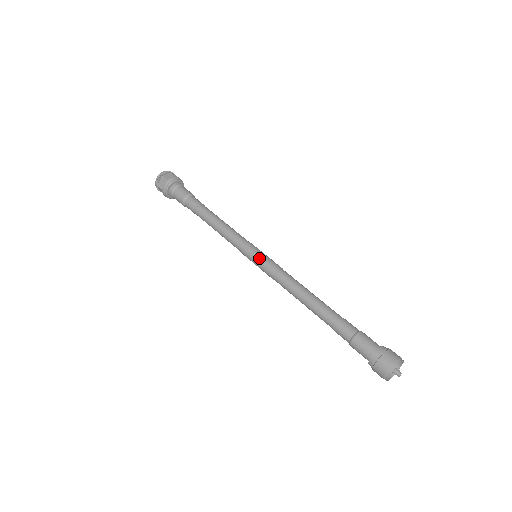
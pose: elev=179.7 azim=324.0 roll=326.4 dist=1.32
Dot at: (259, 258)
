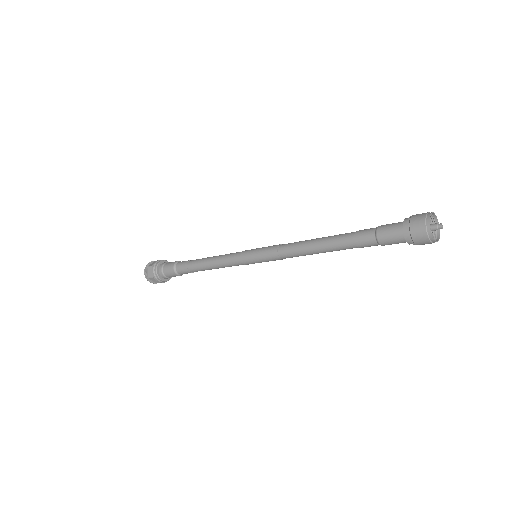
Dot at: (258, 251)
